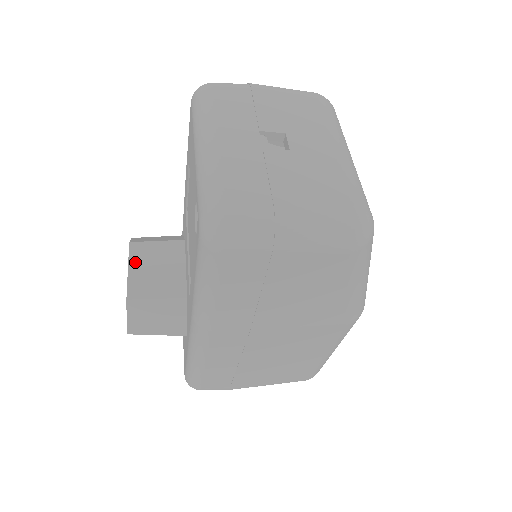
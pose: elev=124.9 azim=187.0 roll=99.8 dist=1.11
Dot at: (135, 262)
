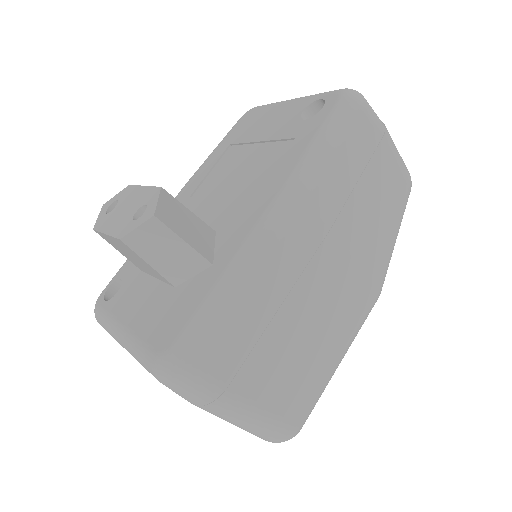
Dot at: occluded
